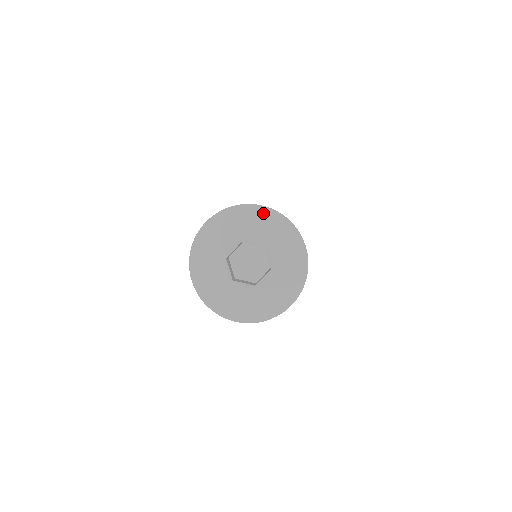
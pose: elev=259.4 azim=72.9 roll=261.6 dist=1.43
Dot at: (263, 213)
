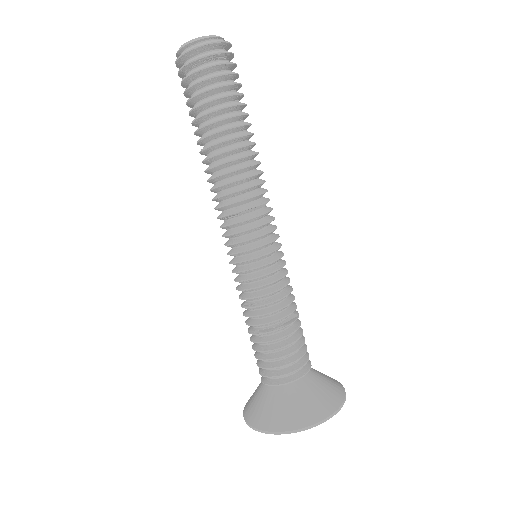
Dot at: (315, 423)
